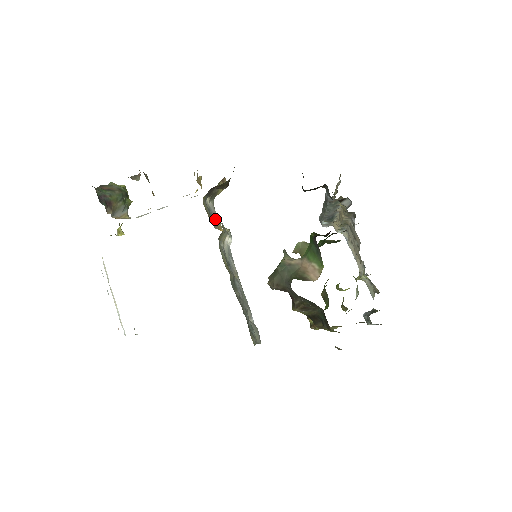
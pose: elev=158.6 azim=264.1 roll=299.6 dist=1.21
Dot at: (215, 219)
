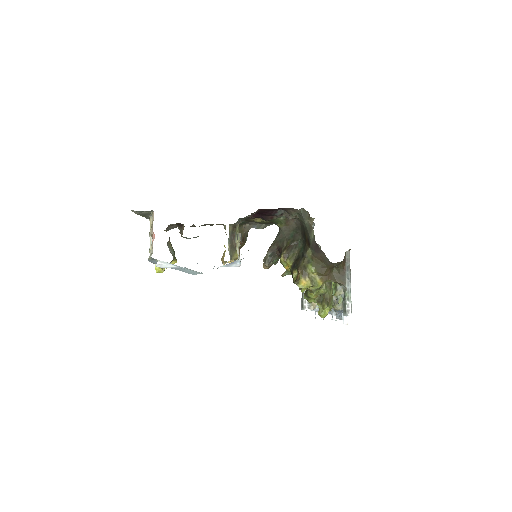
Dot at: occluded
